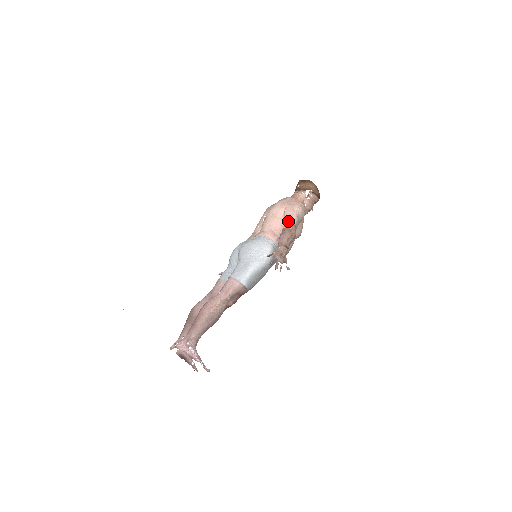
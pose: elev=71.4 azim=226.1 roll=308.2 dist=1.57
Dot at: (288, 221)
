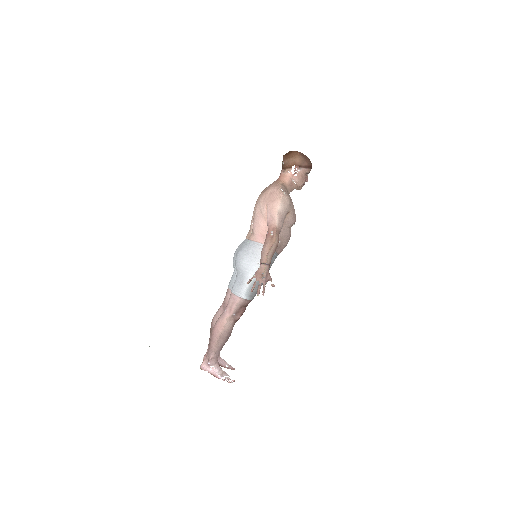
Dot at: (269, 225)
